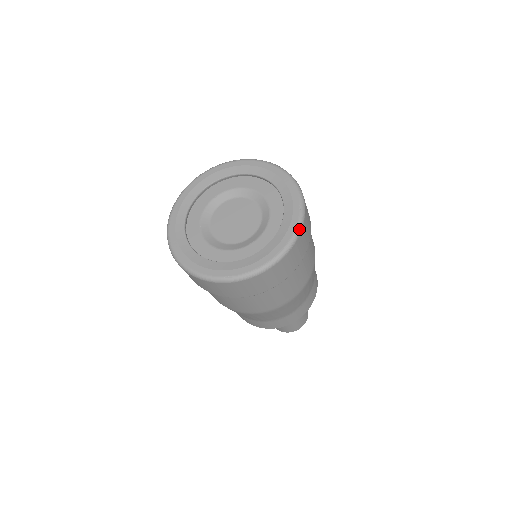
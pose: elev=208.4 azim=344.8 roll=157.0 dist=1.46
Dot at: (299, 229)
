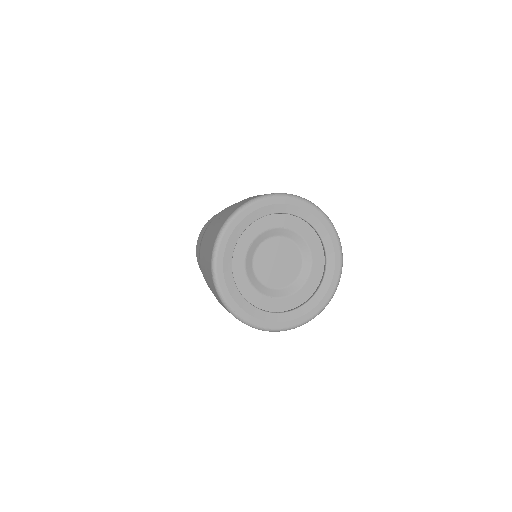
Dot at: occluded
